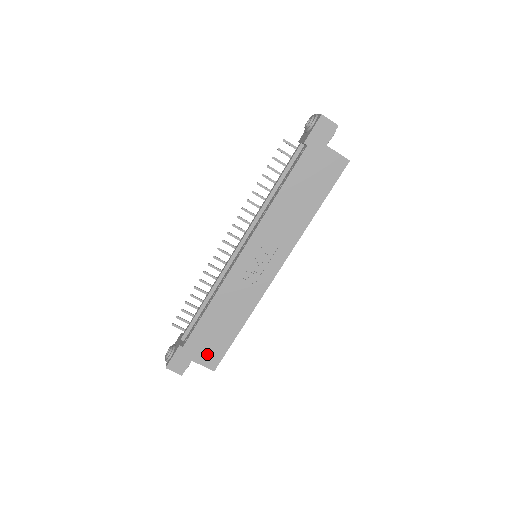
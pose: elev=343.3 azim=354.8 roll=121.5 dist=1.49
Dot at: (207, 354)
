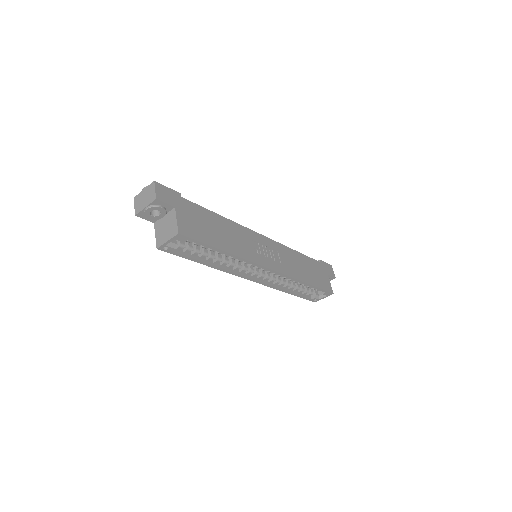
Dot at: (189, 222)
